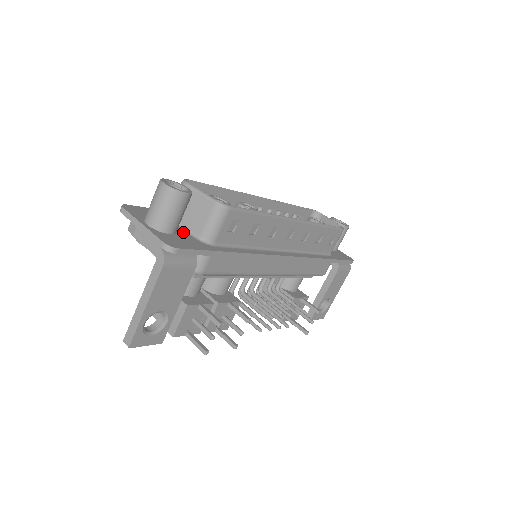
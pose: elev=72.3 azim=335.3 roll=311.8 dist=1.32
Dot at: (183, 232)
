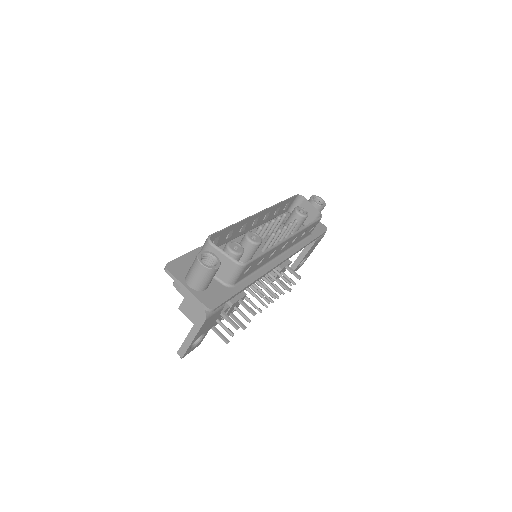
Dot at: (212, 279)
